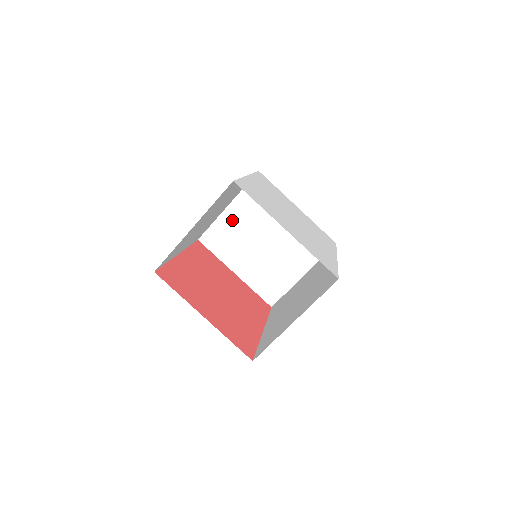
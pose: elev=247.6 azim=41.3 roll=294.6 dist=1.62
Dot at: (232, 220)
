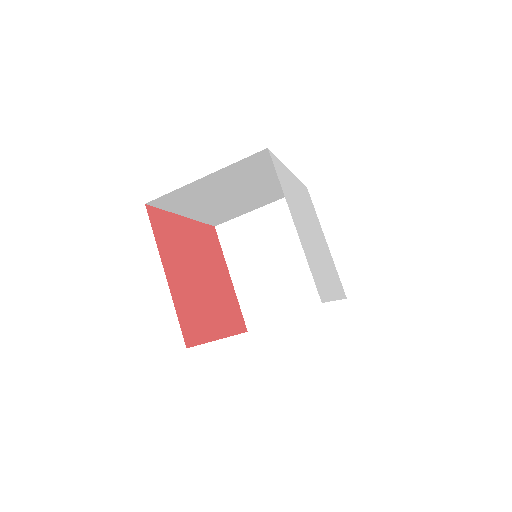
Dot at: (257, 223)
